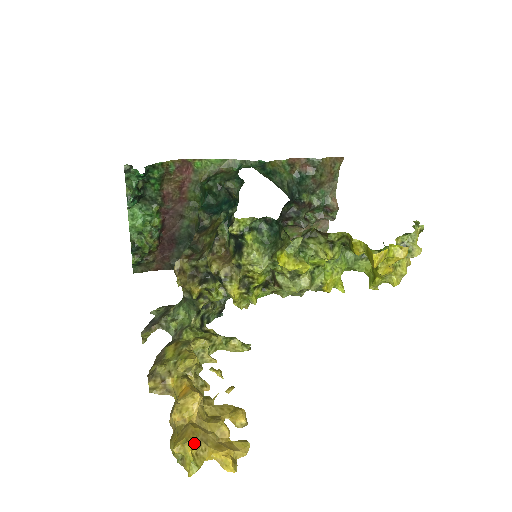
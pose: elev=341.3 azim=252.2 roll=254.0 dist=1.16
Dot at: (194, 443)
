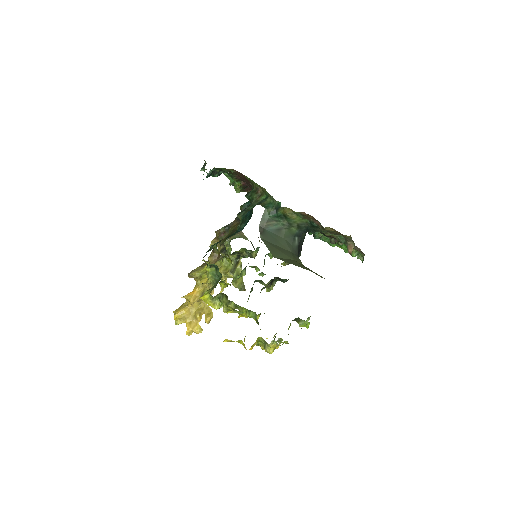
Dot at: (178, 317)
